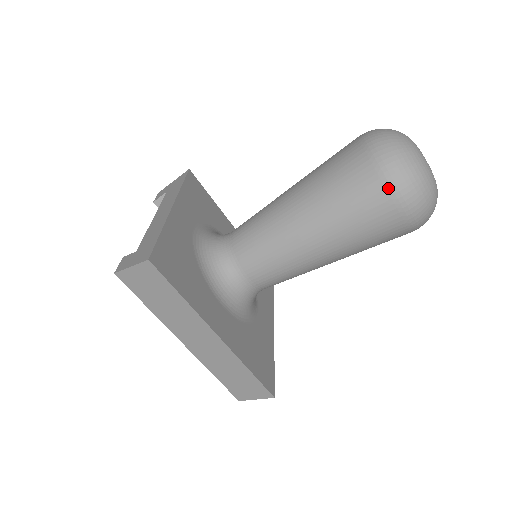
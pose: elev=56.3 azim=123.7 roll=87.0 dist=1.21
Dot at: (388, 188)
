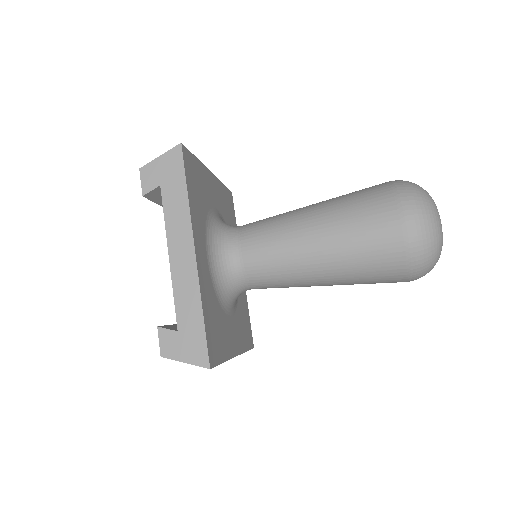
Dot at: (408, 277)
